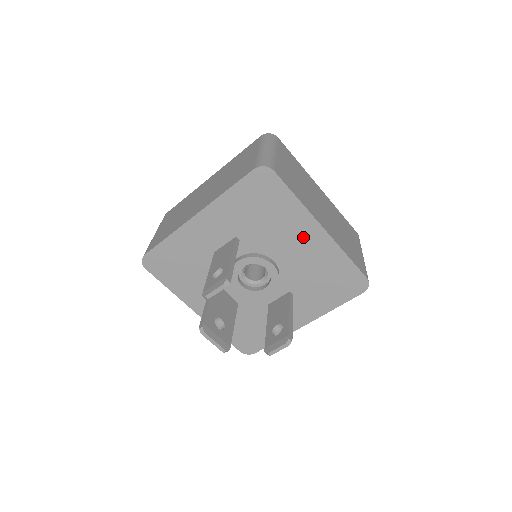
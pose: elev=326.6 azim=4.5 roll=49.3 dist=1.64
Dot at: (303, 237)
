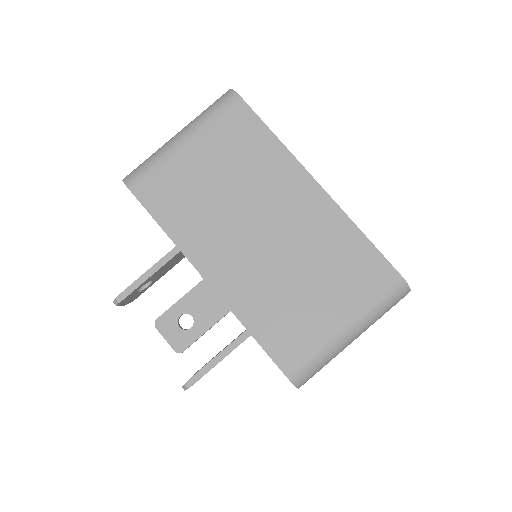
Dot at: occluded
